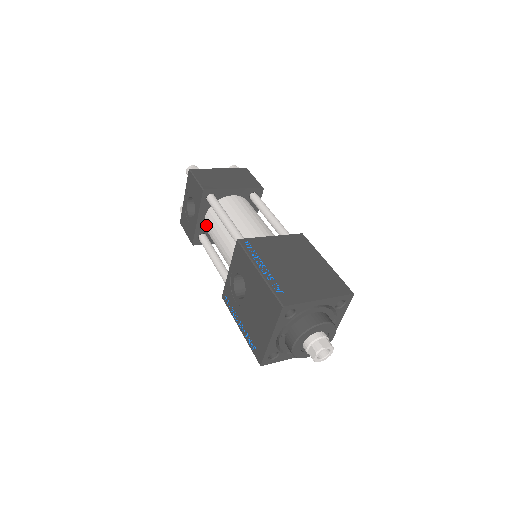
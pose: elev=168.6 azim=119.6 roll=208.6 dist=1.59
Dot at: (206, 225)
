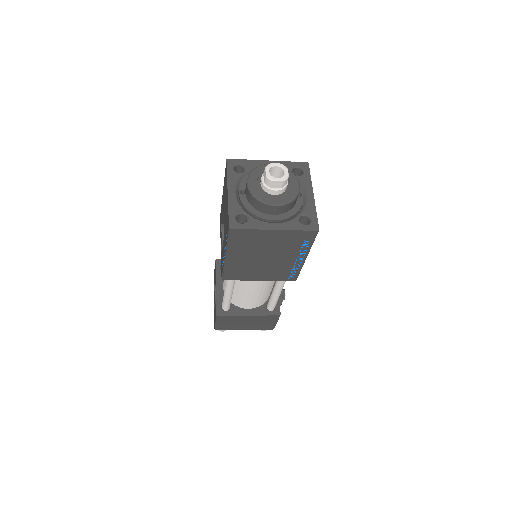
Dot at: (224, 287)
